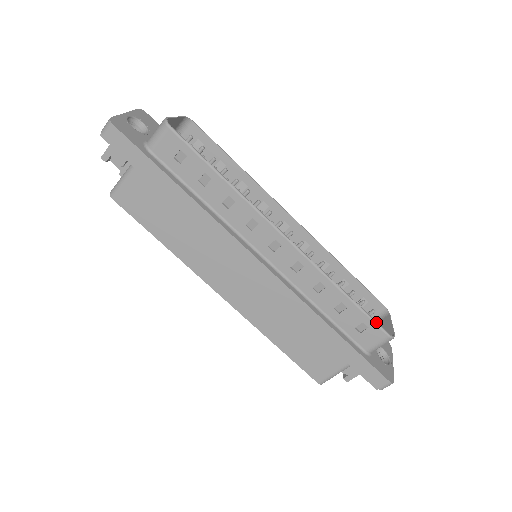
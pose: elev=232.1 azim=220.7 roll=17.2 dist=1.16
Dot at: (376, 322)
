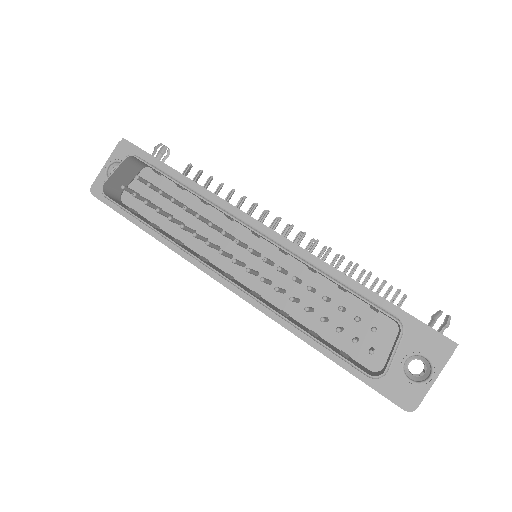
Dot at: (347, 361)
